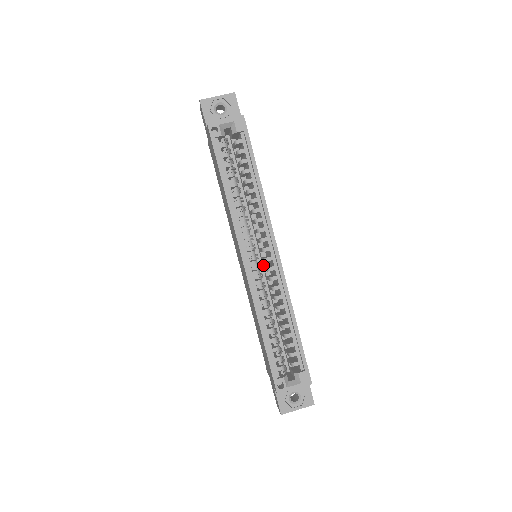
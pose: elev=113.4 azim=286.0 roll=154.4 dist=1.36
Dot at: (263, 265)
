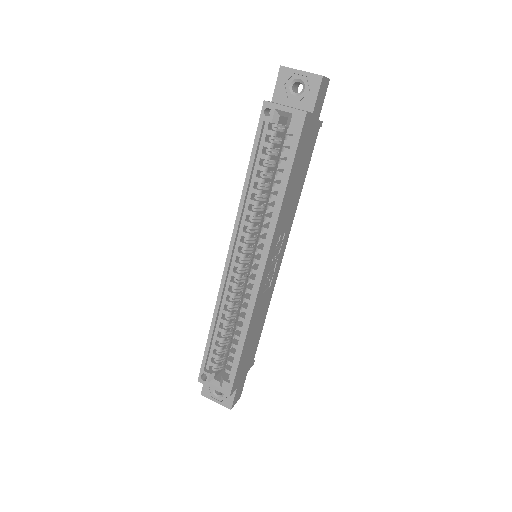
Dot at: occluded
